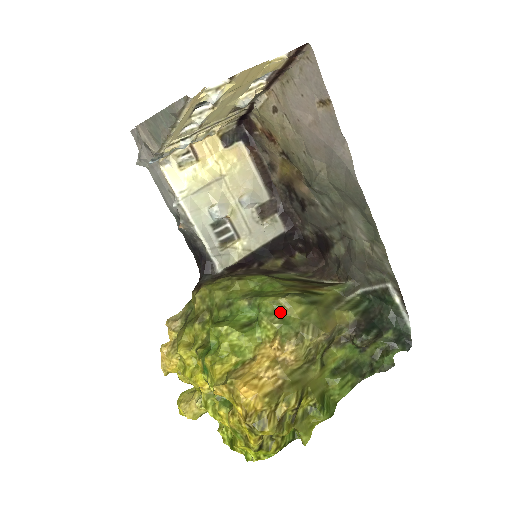
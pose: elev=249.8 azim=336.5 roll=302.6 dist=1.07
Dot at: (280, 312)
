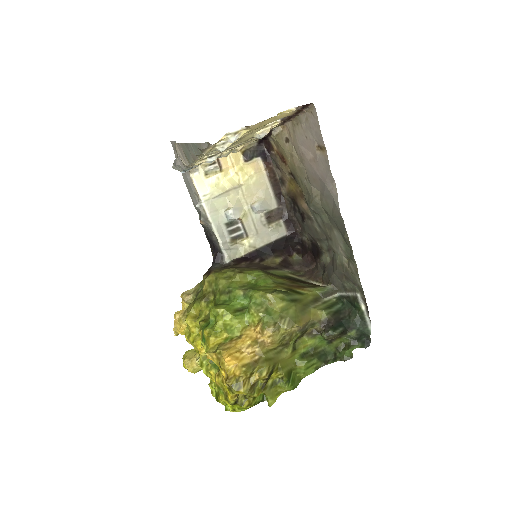
Dot at: (266, 304)
